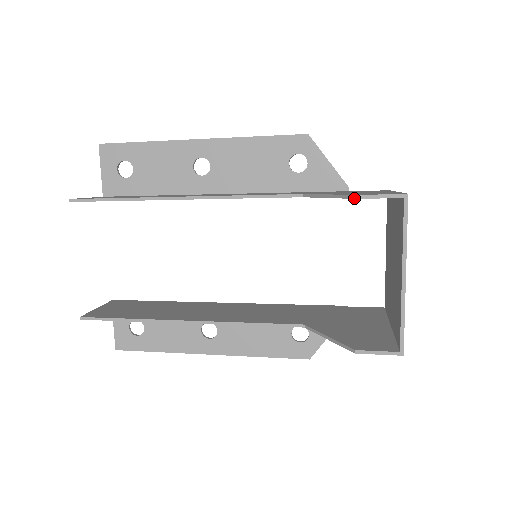
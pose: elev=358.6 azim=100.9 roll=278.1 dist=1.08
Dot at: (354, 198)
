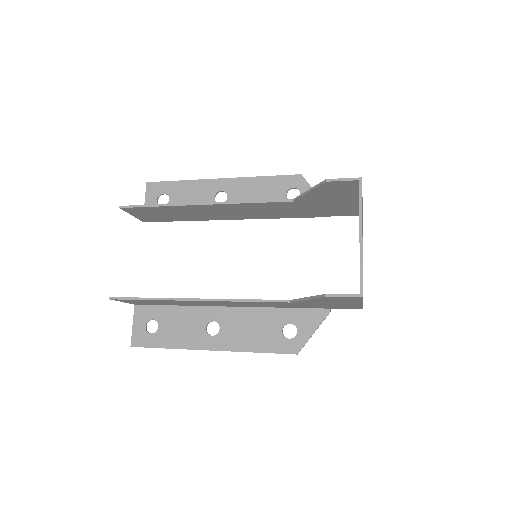
Dot at: (324, 182)
